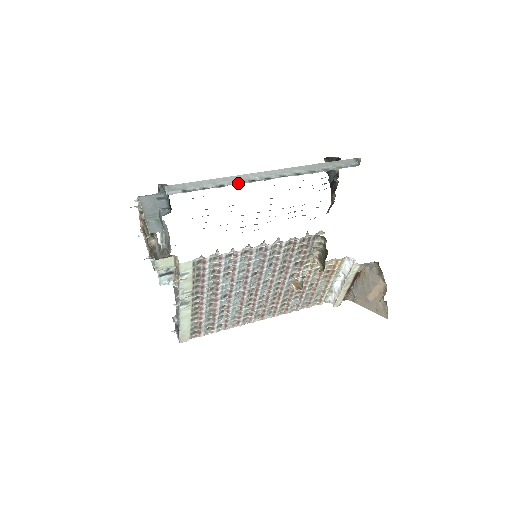
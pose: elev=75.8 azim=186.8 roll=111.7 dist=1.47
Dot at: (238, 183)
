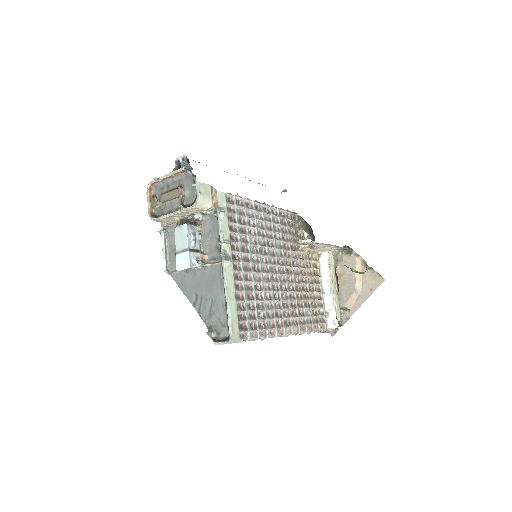
Dot at: occluded
